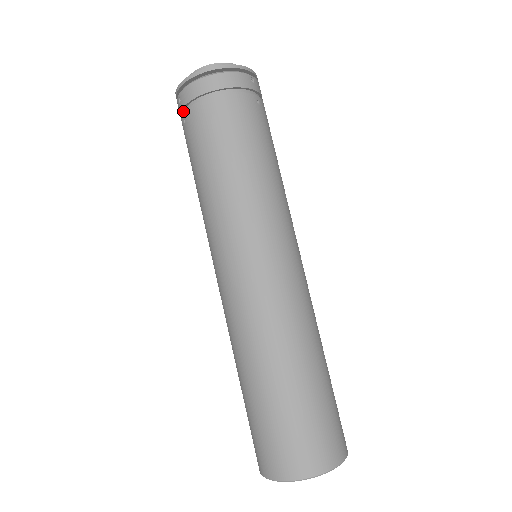
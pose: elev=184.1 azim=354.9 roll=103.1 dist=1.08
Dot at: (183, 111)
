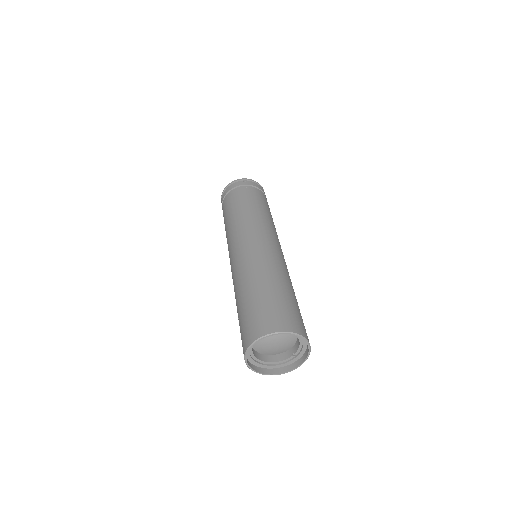
Dot at: occluded
